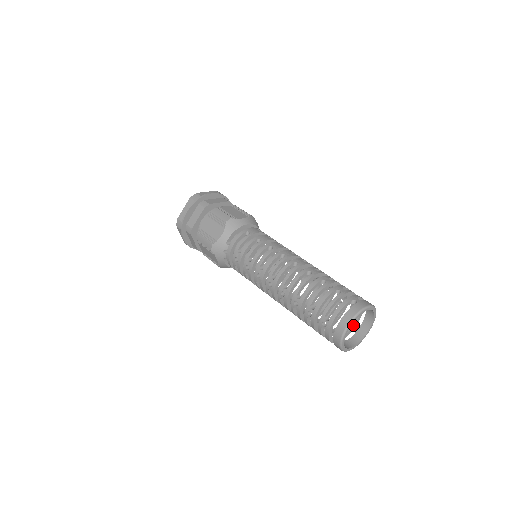
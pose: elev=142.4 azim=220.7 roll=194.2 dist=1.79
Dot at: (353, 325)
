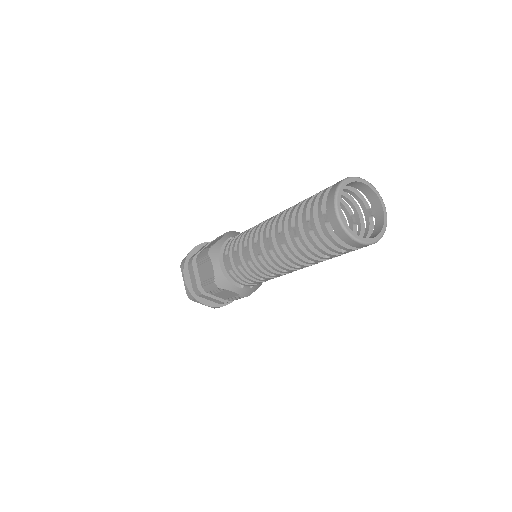
Dot at: occluded
